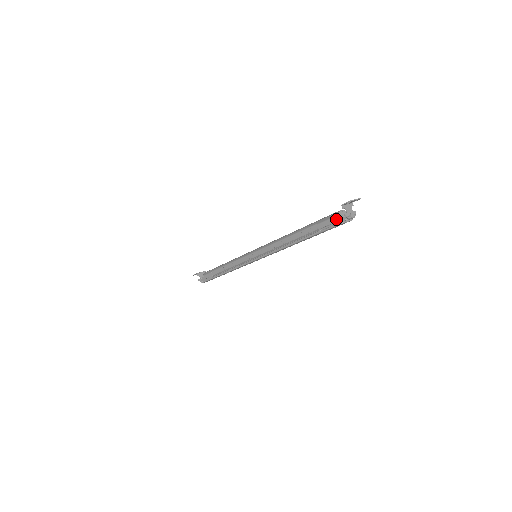
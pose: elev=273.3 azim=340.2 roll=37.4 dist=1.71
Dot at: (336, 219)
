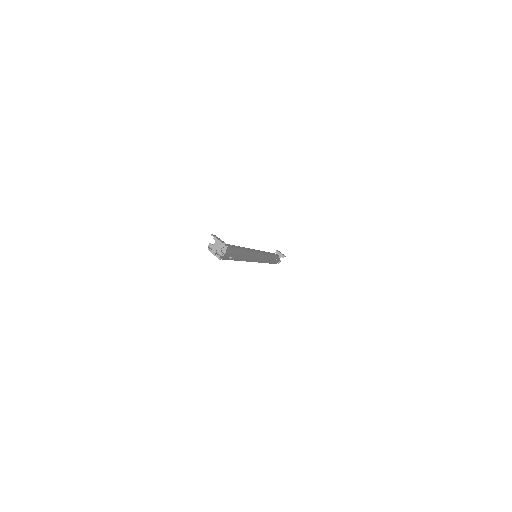
Dot at: occluded
